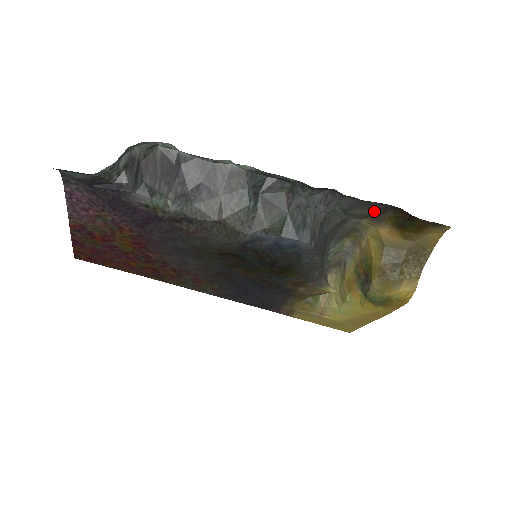
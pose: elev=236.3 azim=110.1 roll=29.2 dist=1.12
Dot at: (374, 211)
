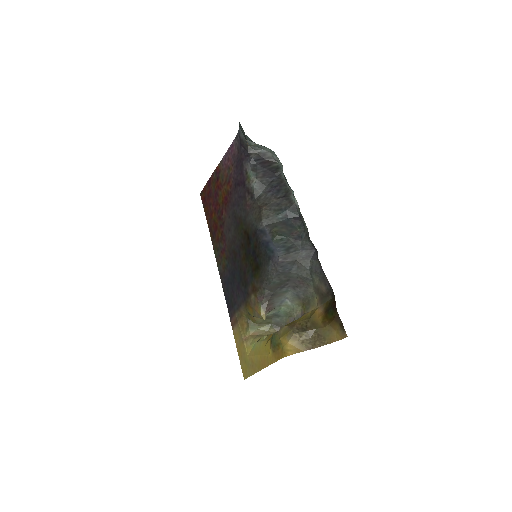
Dot at: (324, 289)
